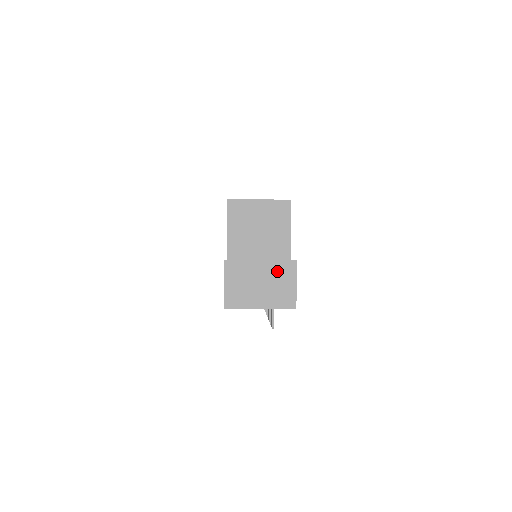
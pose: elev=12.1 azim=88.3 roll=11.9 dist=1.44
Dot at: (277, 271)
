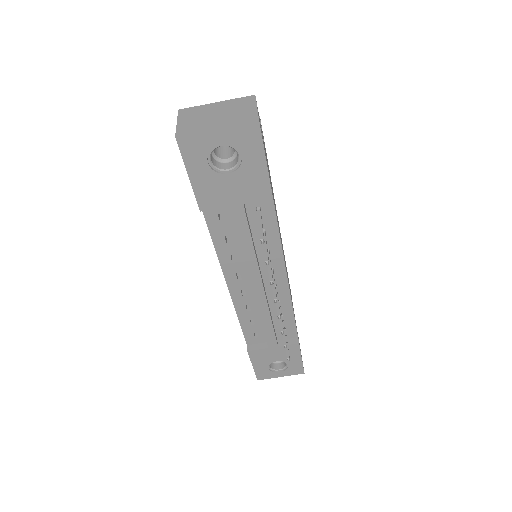
Dot at: (234, 104)
